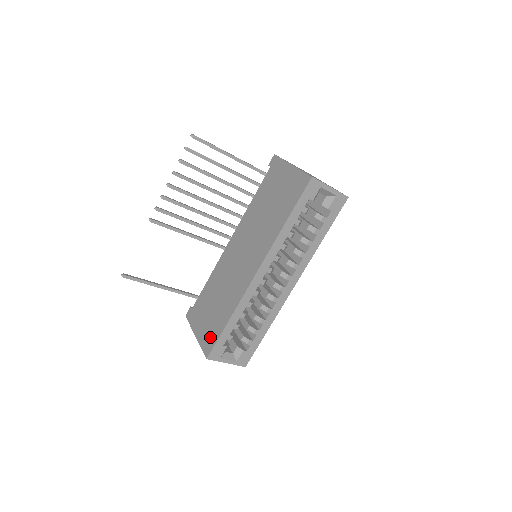
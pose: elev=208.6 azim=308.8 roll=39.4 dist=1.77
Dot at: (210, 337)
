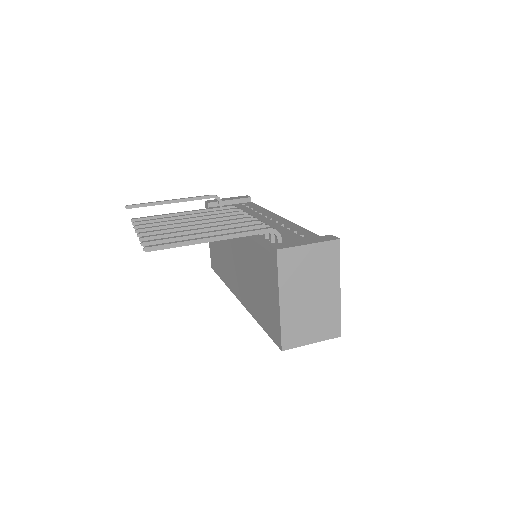
Dot at: (214, 262)
